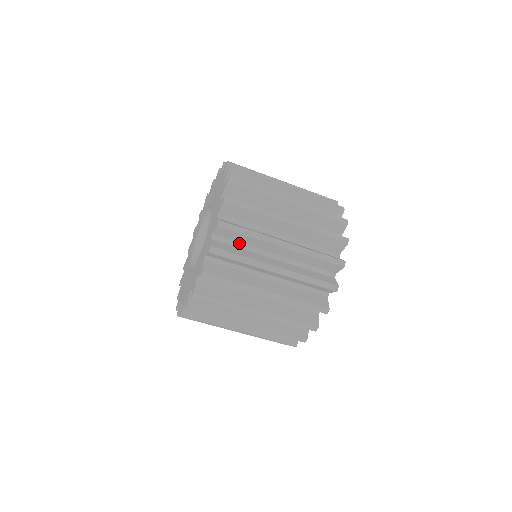
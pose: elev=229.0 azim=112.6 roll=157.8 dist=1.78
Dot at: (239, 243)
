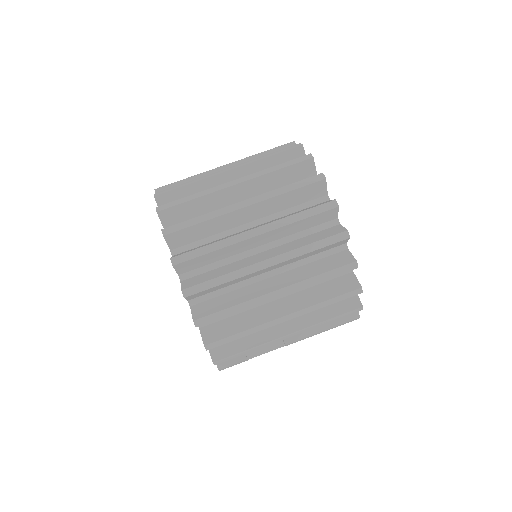
Dot at: occluded
